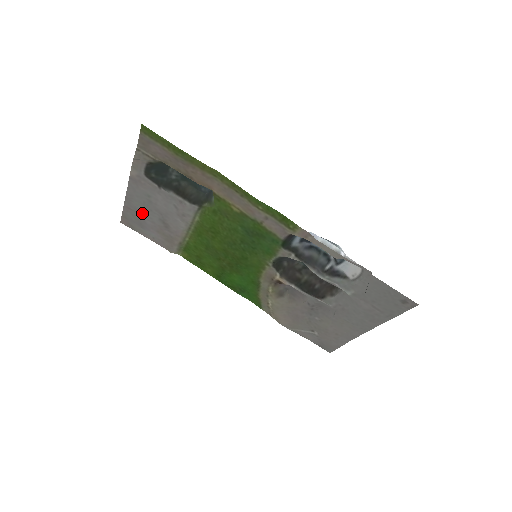
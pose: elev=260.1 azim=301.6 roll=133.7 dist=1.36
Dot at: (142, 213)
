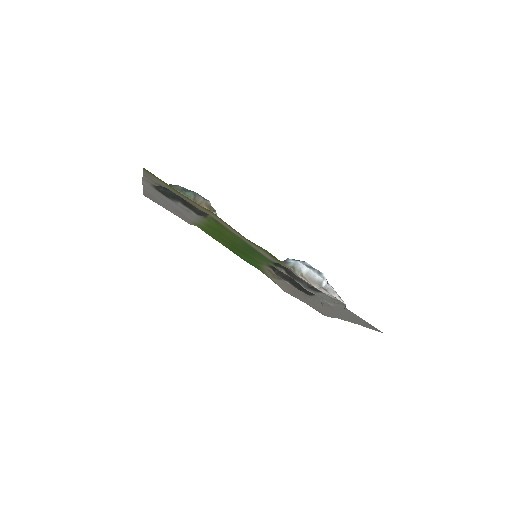
Dot at: (159, 200)
